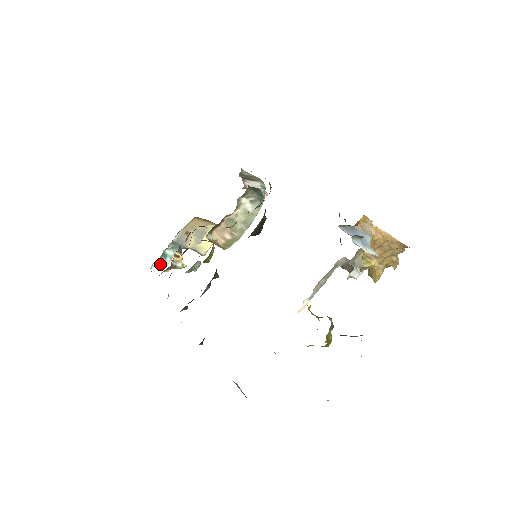
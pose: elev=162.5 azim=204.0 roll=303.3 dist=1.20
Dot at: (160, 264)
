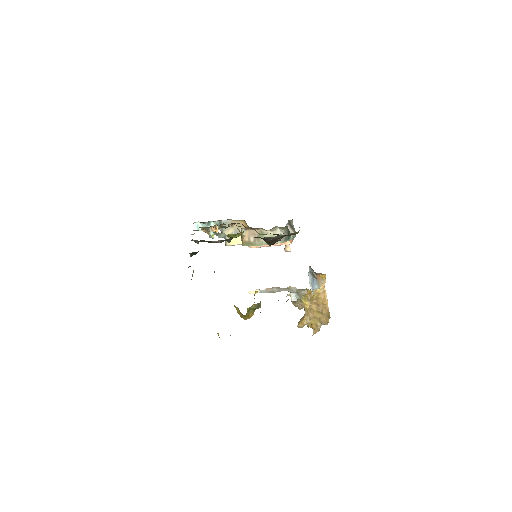
Dot at: (201, 226)
